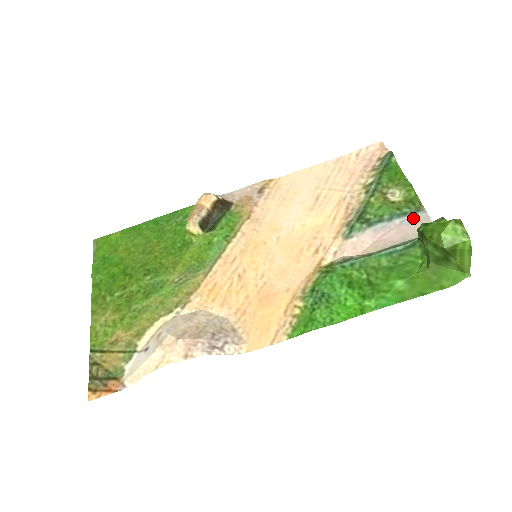
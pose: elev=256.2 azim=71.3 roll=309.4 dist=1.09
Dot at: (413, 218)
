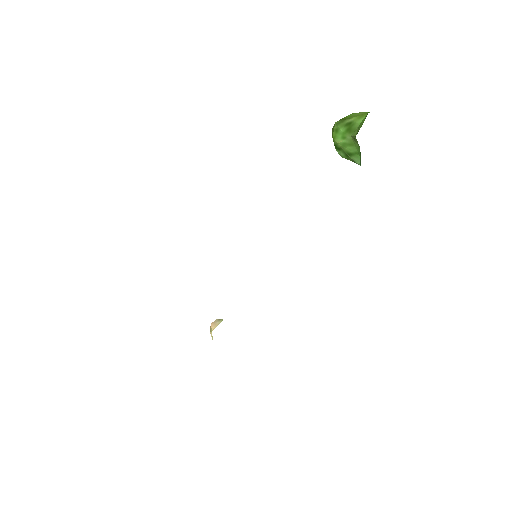
Dot at: occluded
